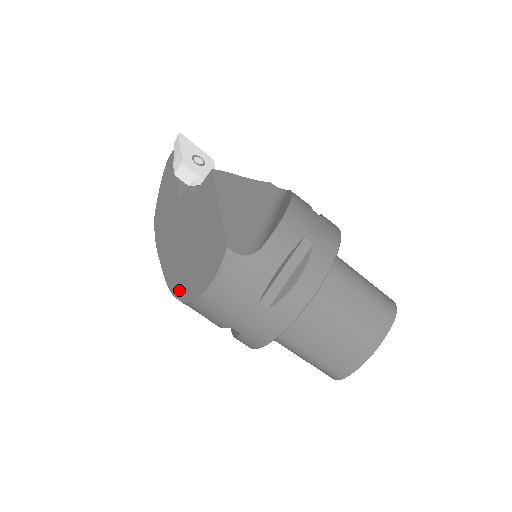
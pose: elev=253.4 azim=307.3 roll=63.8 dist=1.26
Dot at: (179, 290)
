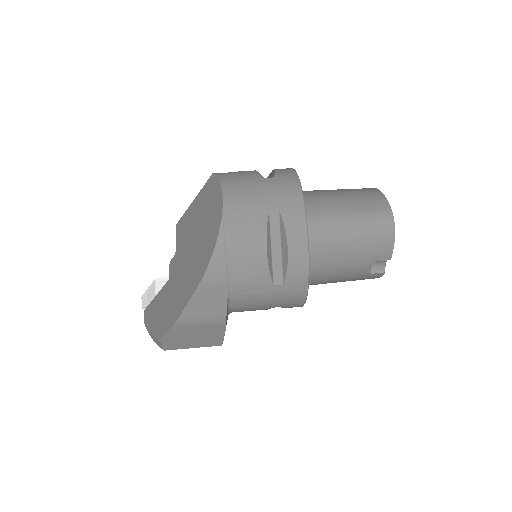
Dot at: (210, 246)
